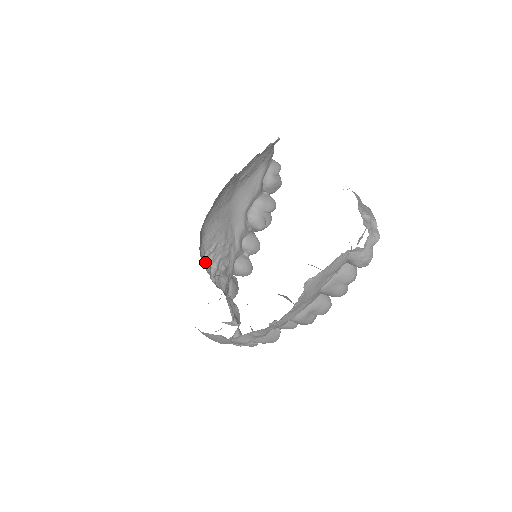
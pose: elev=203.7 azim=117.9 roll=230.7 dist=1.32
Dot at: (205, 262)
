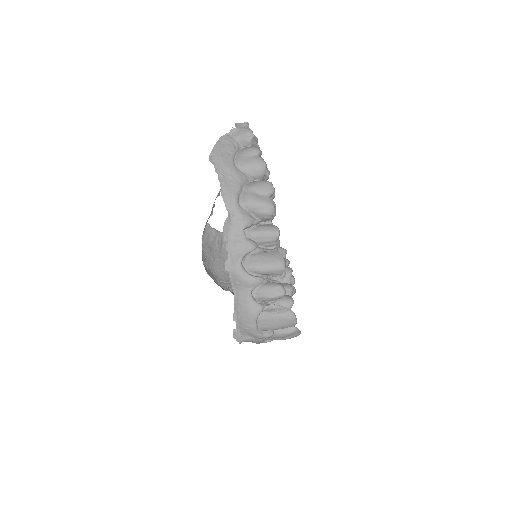
Dot at: (226, 290)
